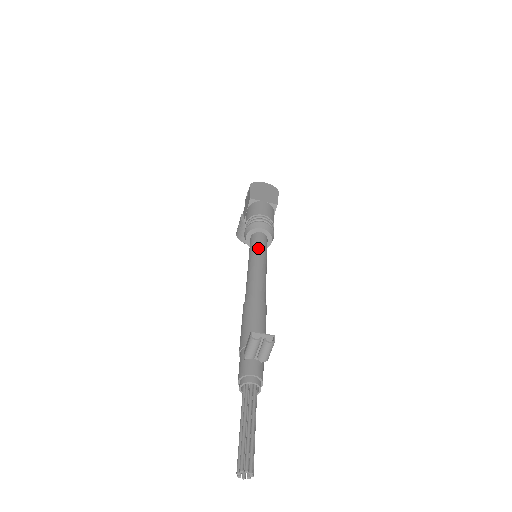
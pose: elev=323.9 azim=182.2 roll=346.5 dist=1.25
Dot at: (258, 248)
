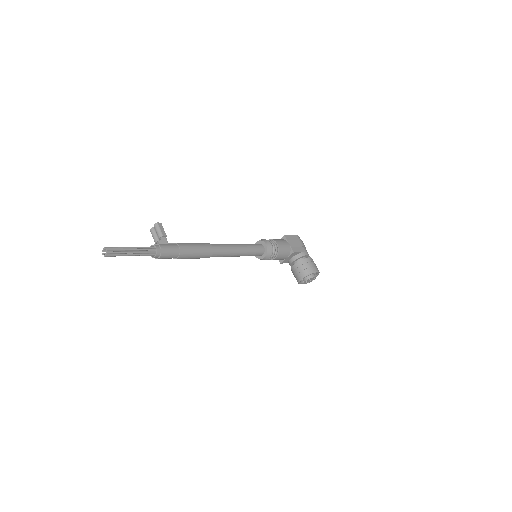
Dot at: occluded
